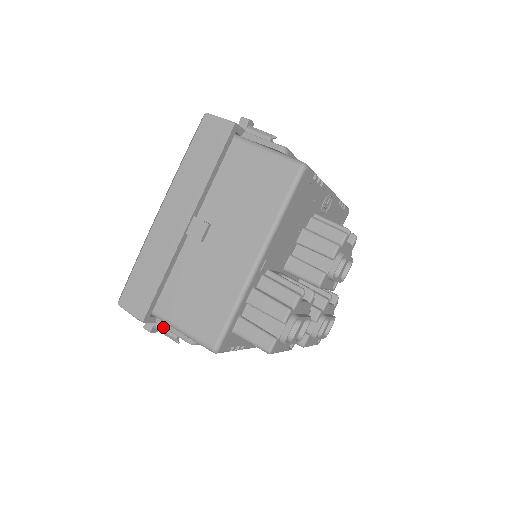
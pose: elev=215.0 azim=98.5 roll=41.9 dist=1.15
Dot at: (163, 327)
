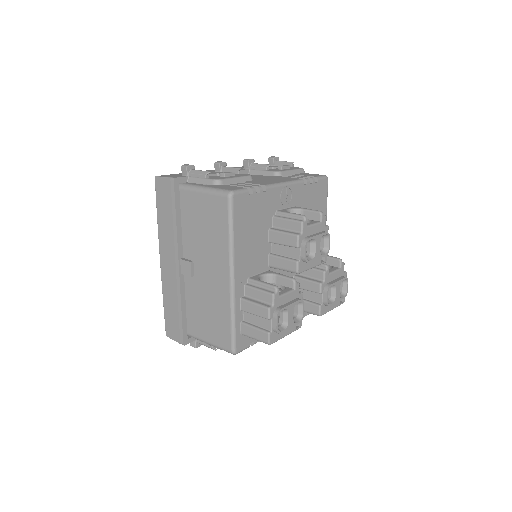
Dot at: (202, 342)
